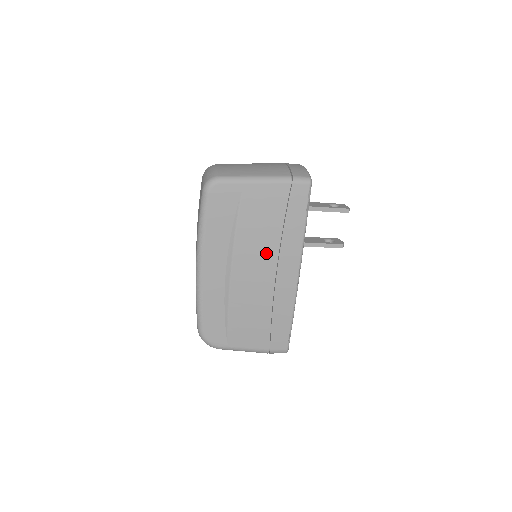
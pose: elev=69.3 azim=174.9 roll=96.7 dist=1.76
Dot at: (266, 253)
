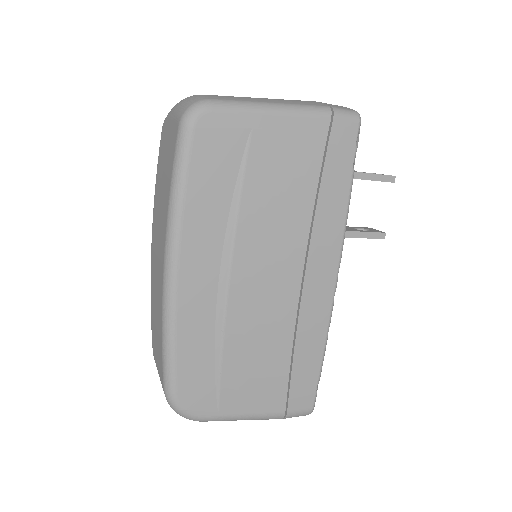
Dot at: (289, 241)
